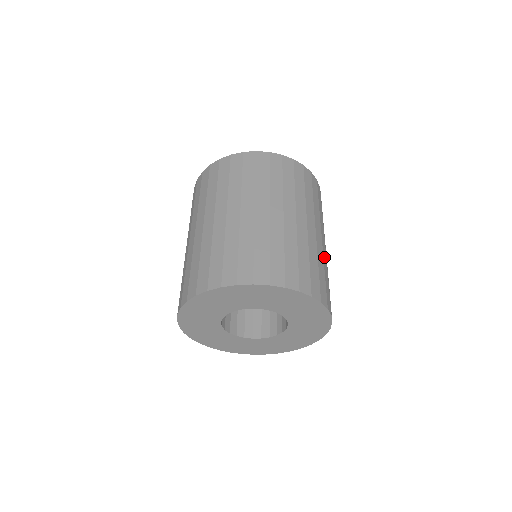
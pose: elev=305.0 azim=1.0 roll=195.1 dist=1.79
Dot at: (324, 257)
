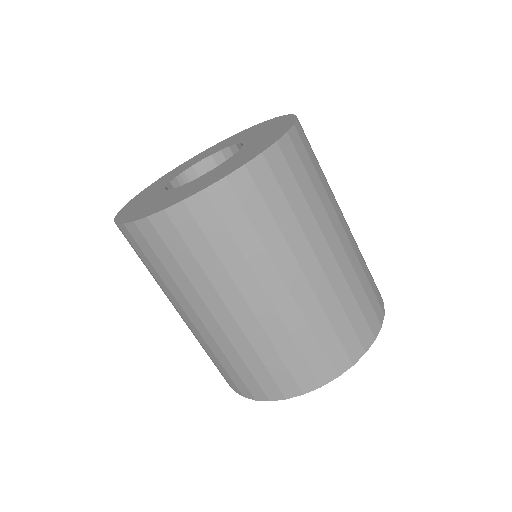
Dot at: (289, 320)
